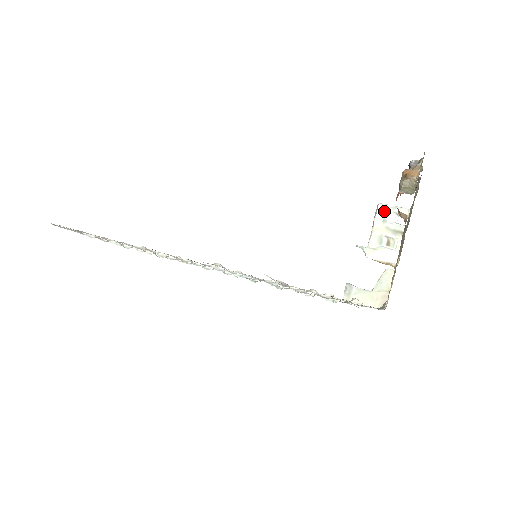
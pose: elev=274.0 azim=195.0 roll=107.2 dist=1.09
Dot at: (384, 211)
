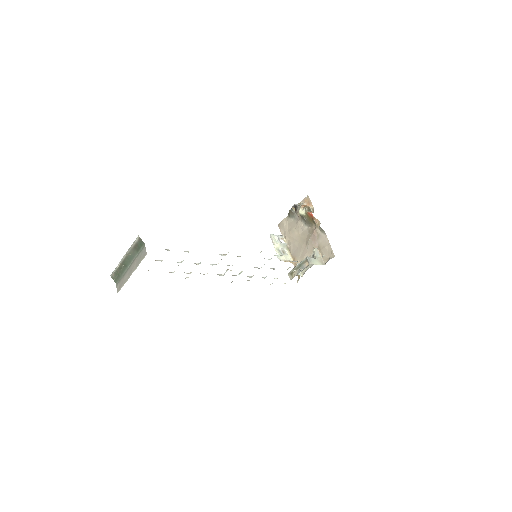
Dot at: (275, 237)
